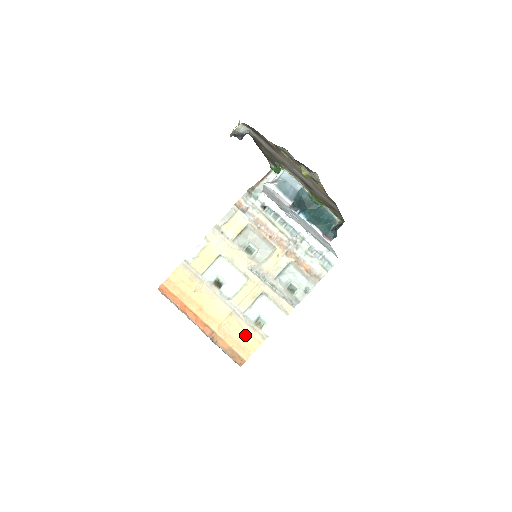
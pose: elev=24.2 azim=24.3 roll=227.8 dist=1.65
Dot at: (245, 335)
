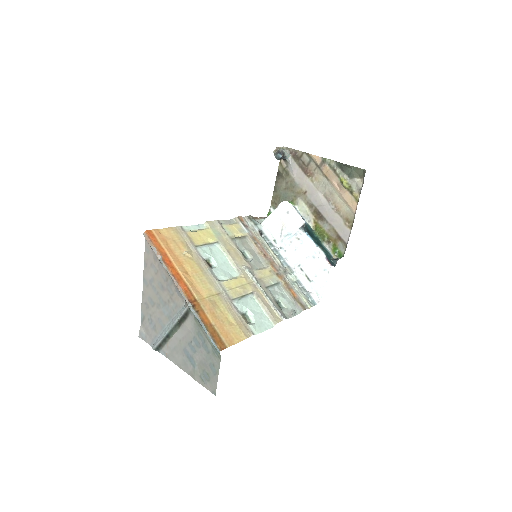
Dot at: (230, 321)
